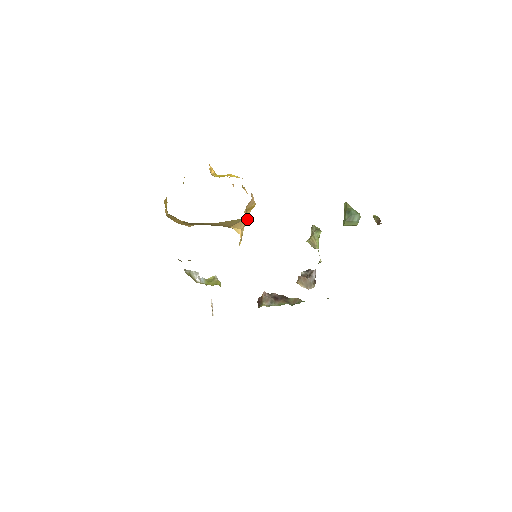
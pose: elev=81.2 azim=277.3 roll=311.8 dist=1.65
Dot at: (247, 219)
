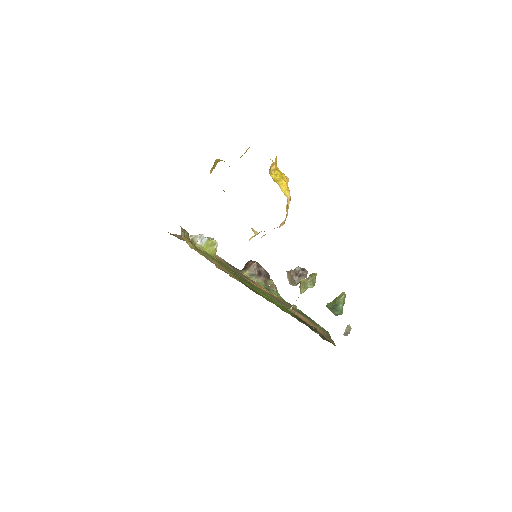
Dot at: occluded
